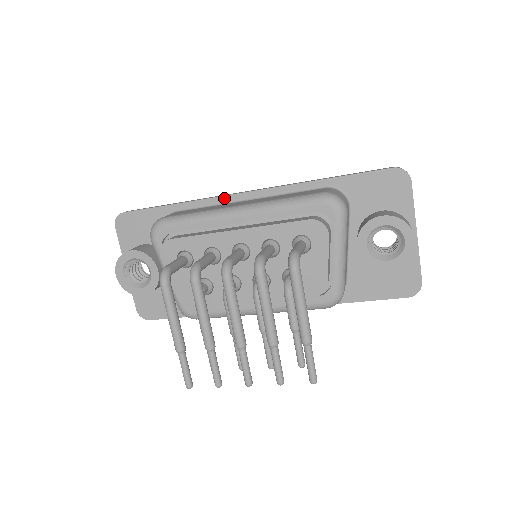
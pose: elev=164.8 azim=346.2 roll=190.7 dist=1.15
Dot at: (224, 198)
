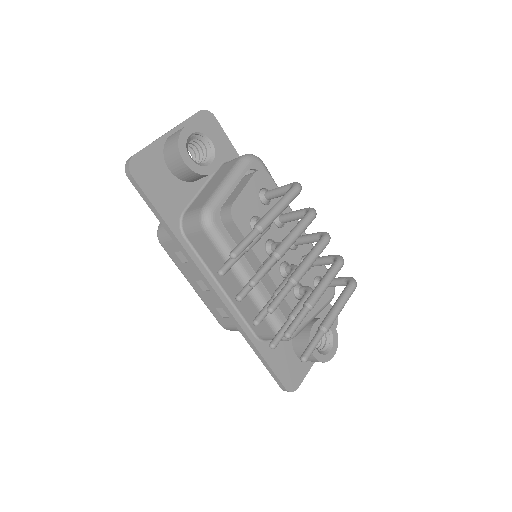
Dot at: occluded
